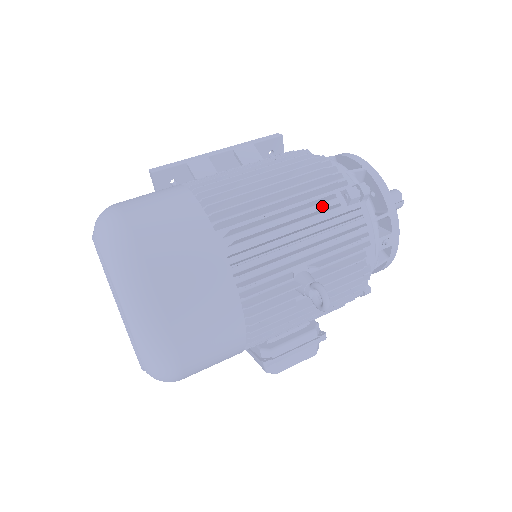
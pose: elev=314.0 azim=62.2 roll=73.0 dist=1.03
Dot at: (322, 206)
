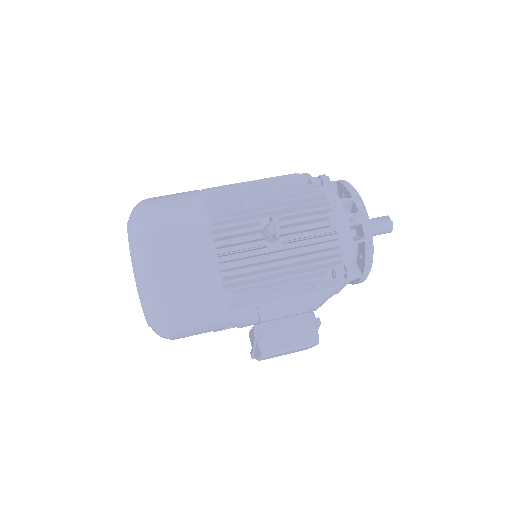
Dot at: occluded
